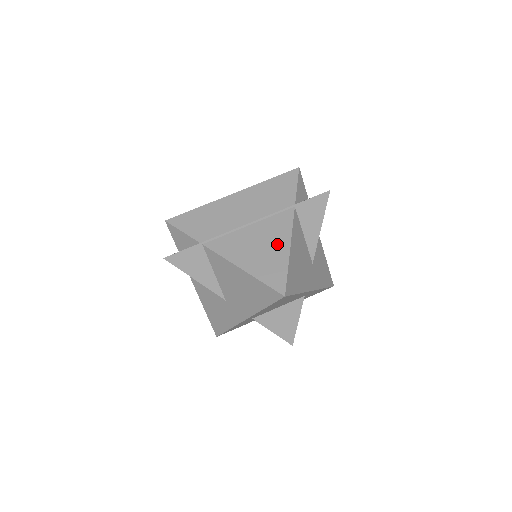
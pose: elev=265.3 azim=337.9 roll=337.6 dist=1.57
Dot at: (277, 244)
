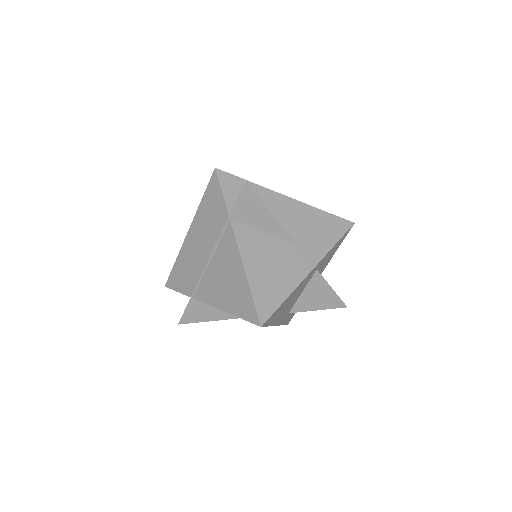
Dot at: (235, 272)
